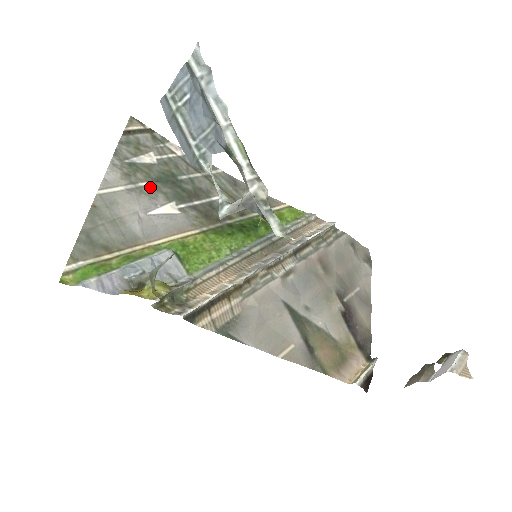
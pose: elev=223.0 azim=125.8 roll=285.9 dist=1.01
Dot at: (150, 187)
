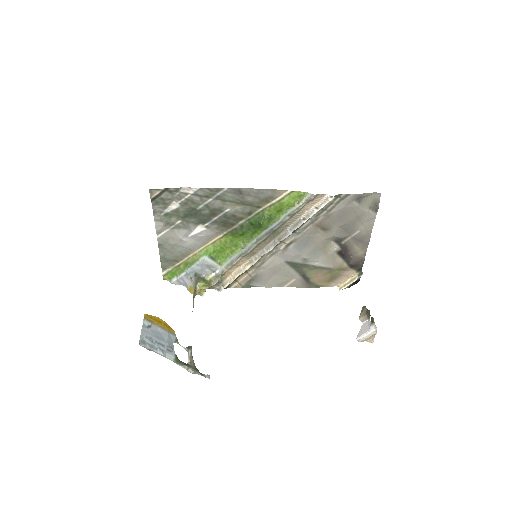
Dot at: (183, 222)
